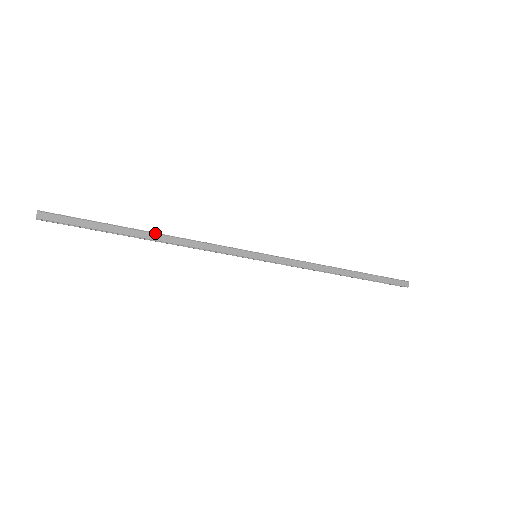
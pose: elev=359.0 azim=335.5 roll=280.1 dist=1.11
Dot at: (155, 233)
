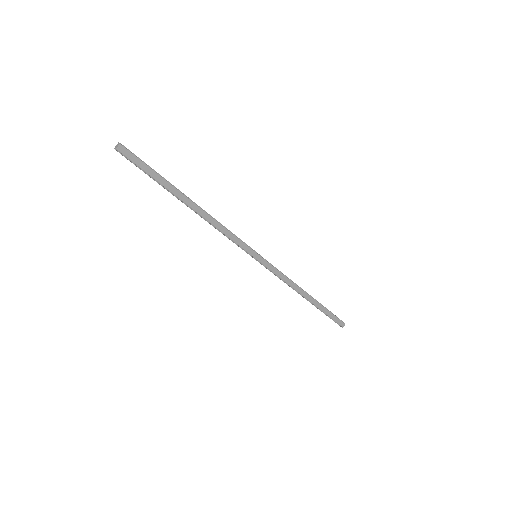
Dot at: (196, 204)
